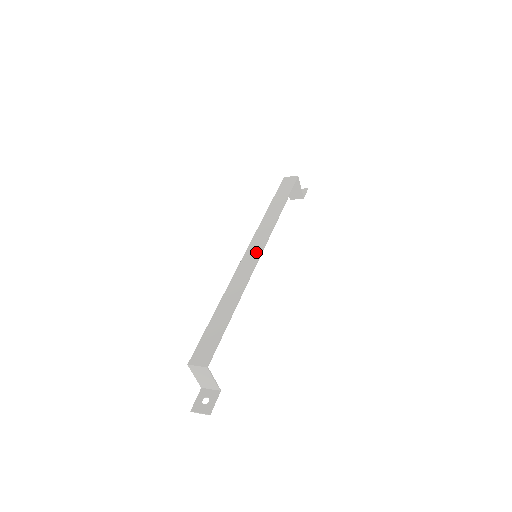
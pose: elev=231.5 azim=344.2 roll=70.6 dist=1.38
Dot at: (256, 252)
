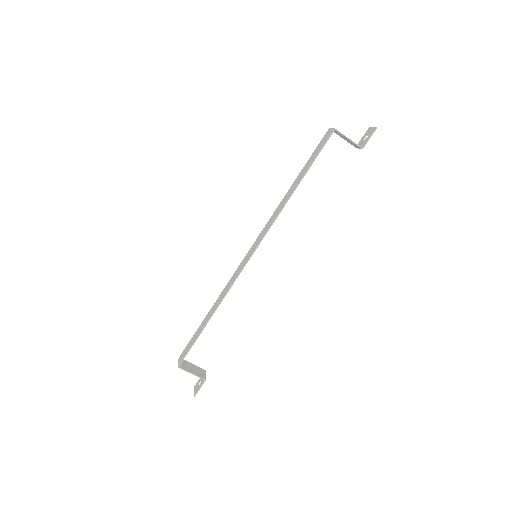
Dot at: (249, 255)
